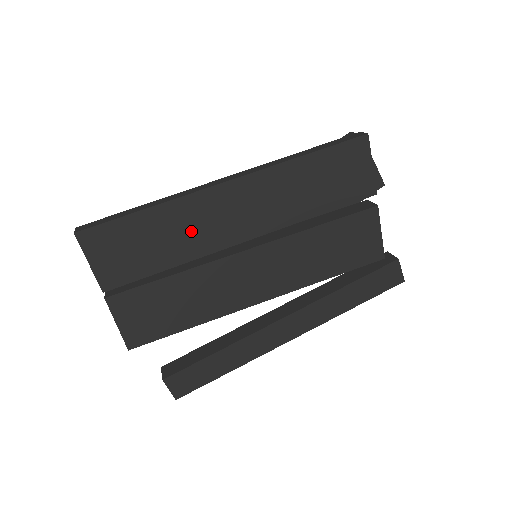
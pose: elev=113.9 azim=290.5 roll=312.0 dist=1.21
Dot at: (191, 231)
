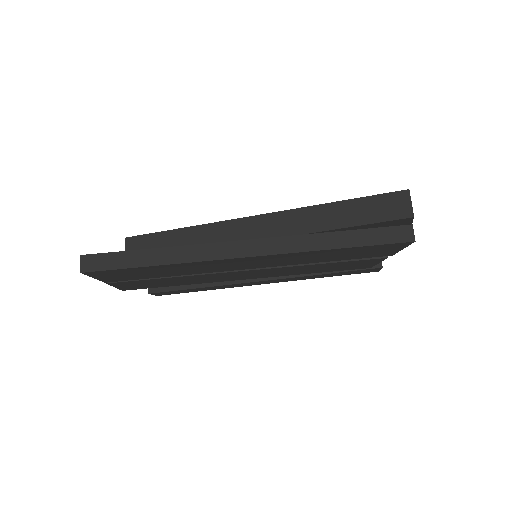
Dot at: (199, 268)
